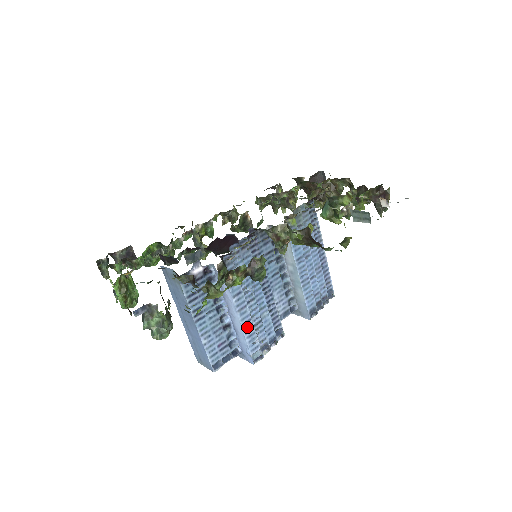
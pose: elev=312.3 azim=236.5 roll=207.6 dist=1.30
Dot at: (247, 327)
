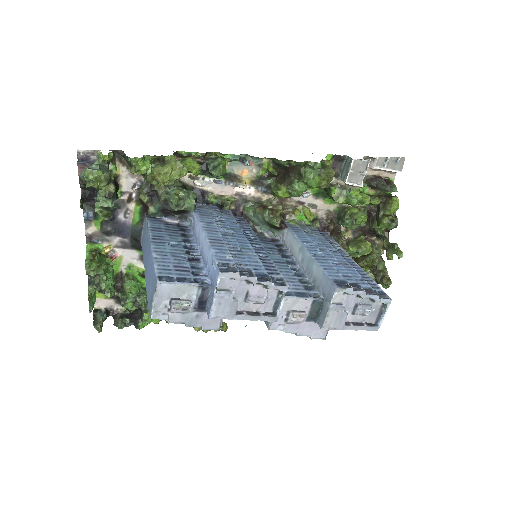
Dot at: (215, 243)
